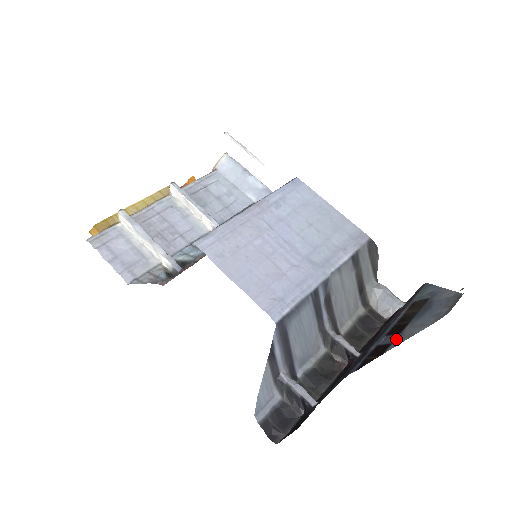
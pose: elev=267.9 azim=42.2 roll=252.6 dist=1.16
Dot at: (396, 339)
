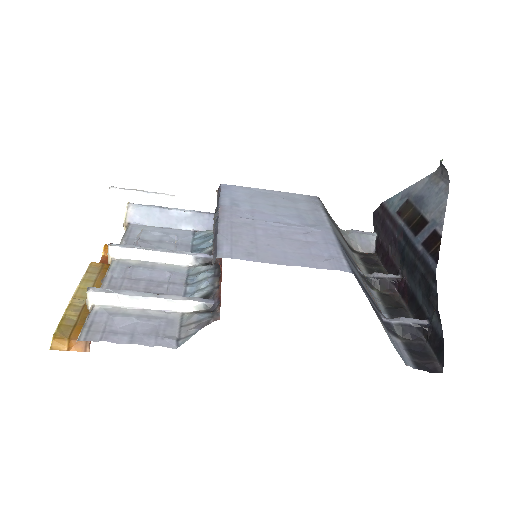
Dot at: (433, 225)
